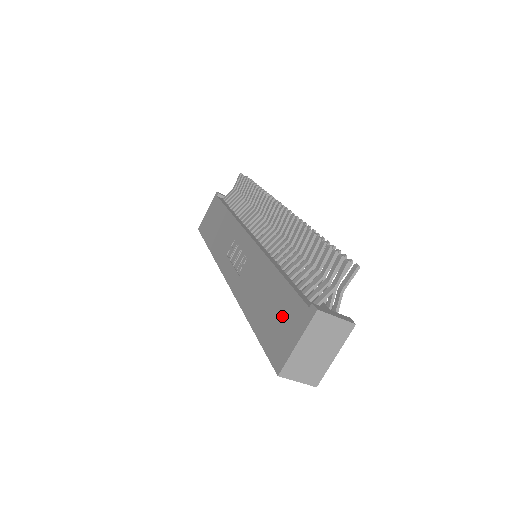
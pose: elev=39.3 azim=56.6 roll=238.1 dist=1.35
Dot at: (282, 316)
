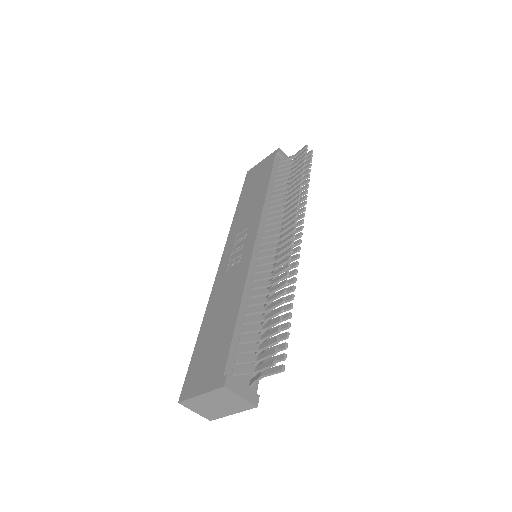
Dot at: (212, 356)
